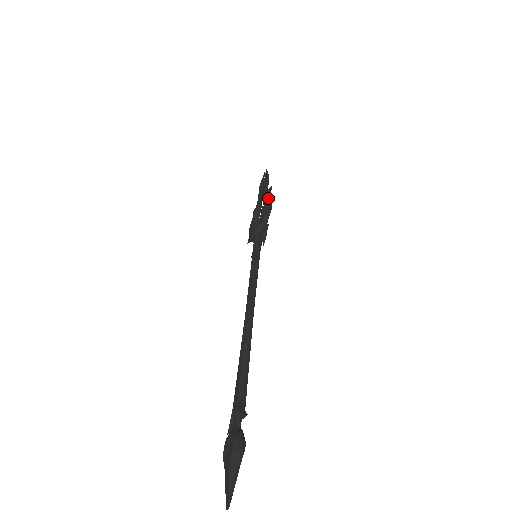
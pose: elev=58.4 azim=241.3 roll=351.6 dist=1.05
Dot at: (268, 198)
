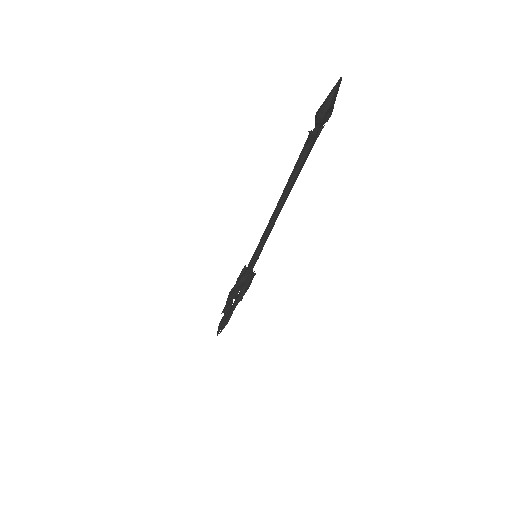
Dot at: occluded
